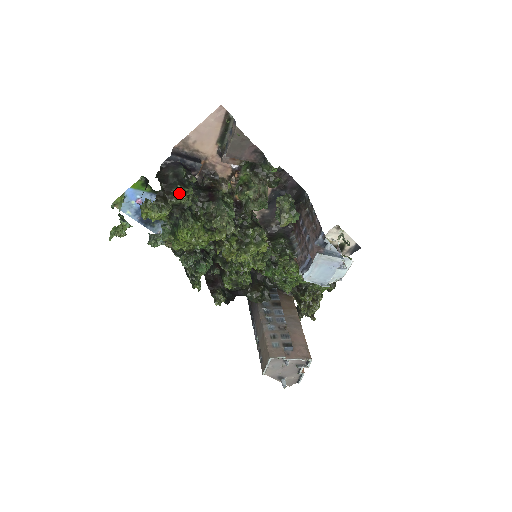
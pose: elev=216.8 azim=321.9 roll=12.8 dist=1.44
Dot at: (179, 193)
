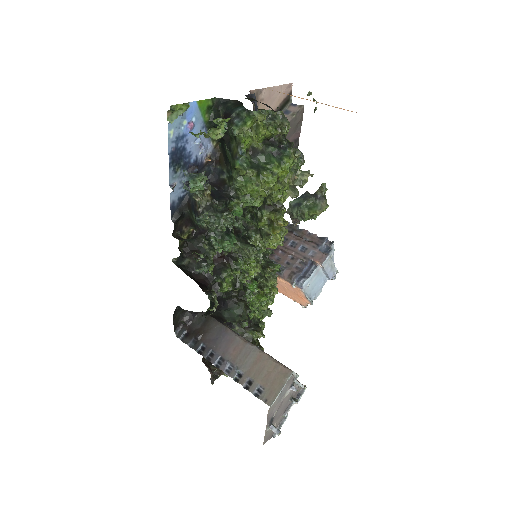
Dot at: occluded
